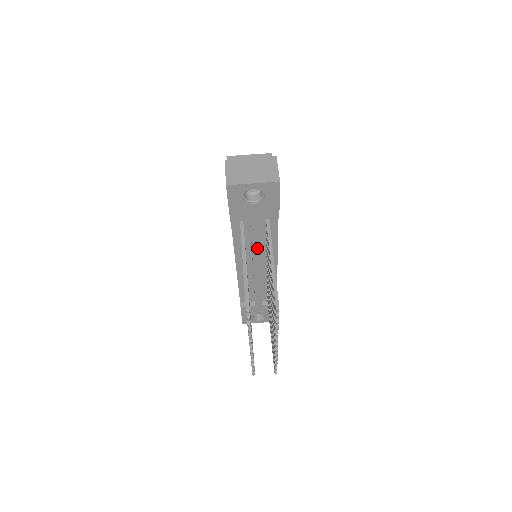
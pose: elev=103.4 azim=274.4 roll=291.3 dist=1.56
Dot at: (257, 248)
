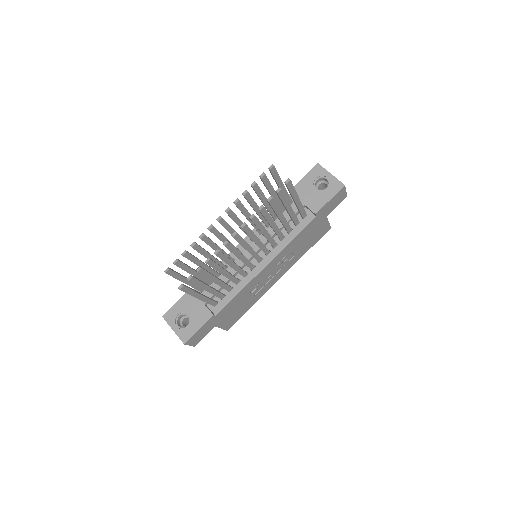
Dot at: occluded
